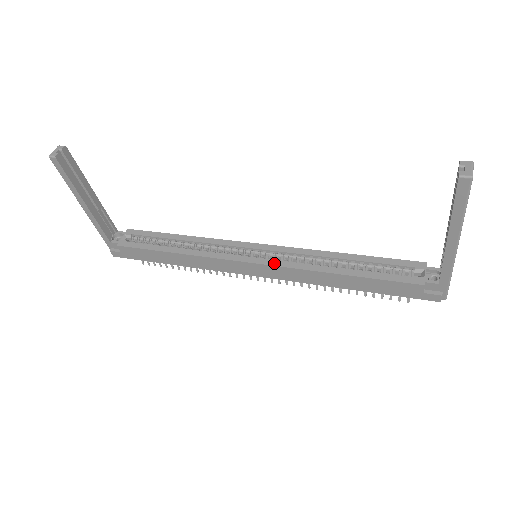
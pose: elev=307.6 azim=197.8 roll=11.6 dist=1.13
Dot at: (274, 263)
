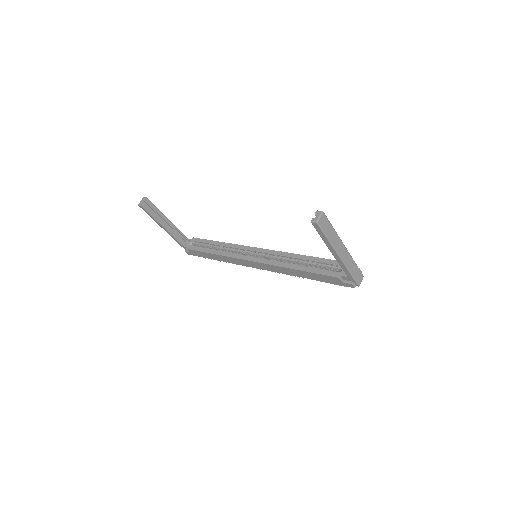
Dot at: (262, 261)
